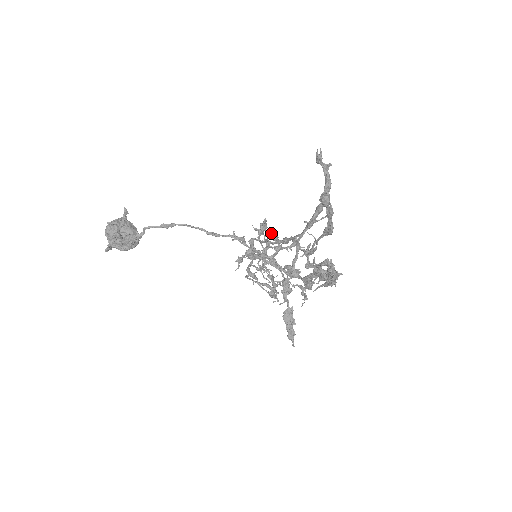
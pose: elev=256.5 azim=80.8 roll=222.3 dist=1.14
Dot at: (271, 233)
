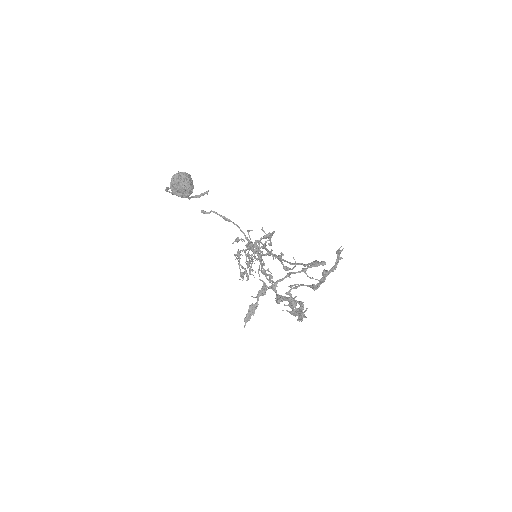
Dot at: (270, 239)
